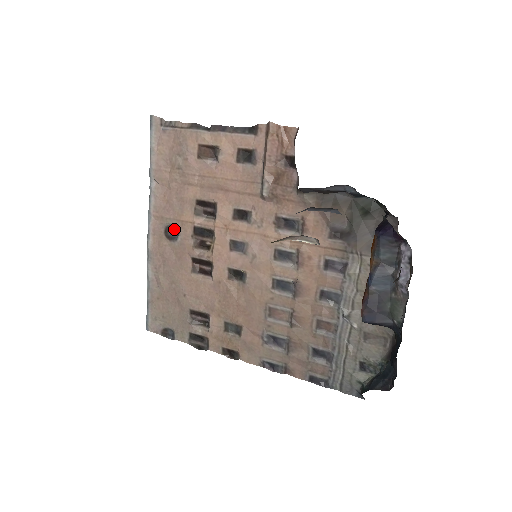
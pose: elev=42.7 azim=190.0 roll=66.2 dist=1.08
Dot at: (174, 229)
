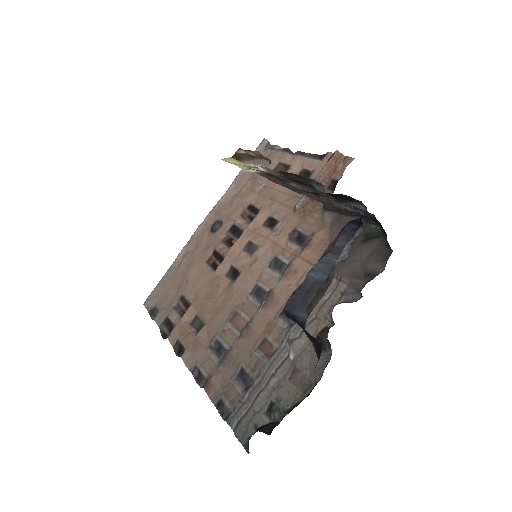
Dot at: (220, 224)
